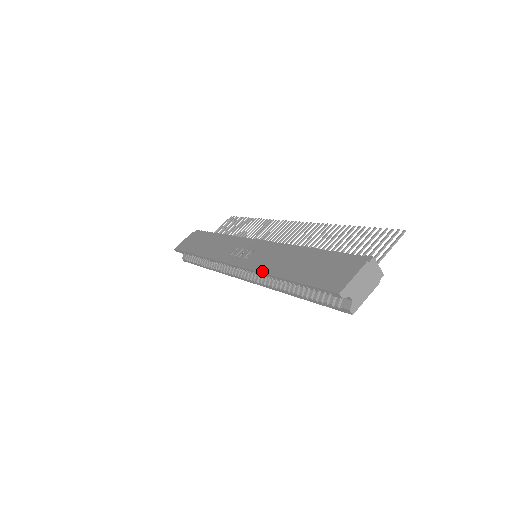
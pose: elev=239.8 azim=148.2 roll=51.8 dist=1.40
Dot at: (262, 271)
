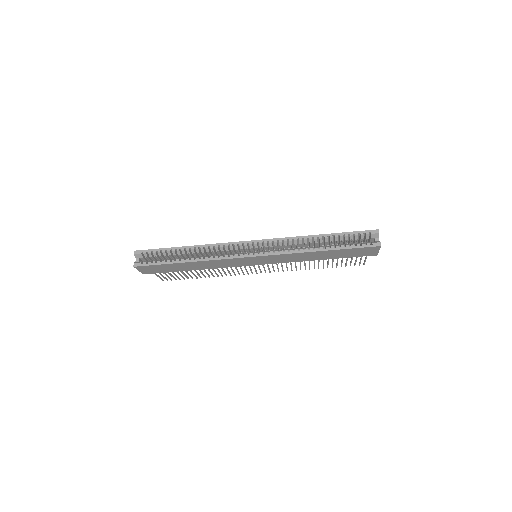
Dot at: (296, 237)
